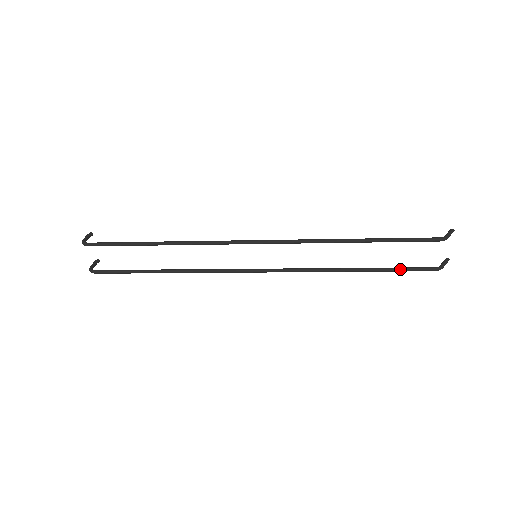
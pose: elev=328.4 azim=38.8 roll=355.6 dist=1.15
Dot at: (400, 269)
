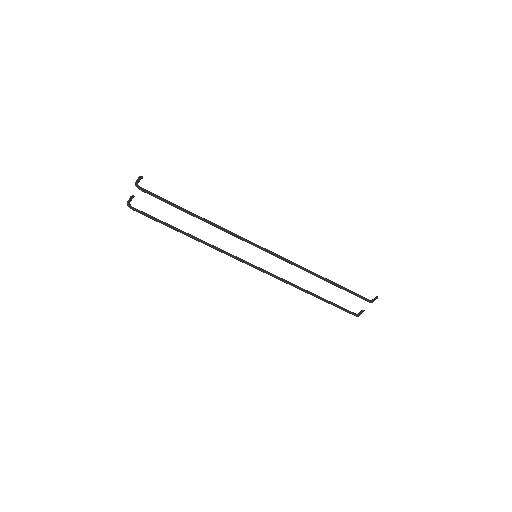
Dot at: (337, 306)
